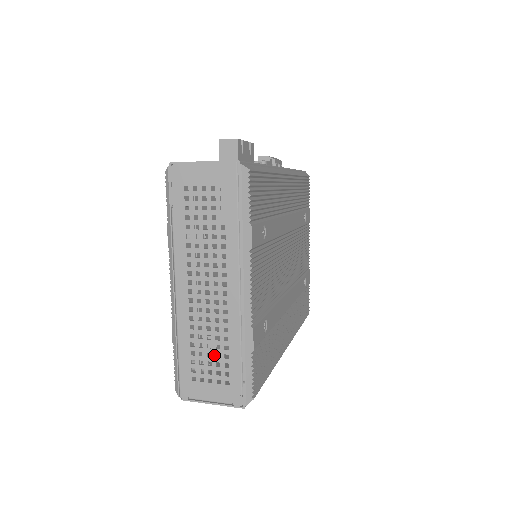
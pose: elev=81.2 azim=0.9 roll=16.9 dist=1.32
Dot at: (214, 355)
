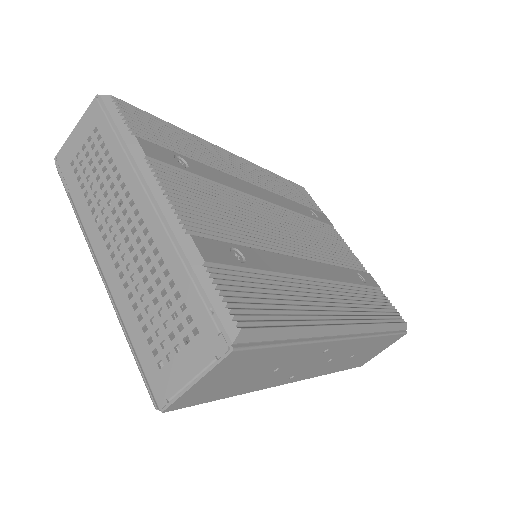
Dot at: (165, 307)
